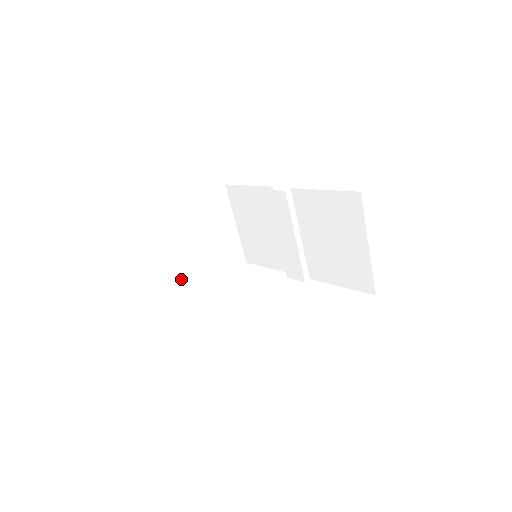
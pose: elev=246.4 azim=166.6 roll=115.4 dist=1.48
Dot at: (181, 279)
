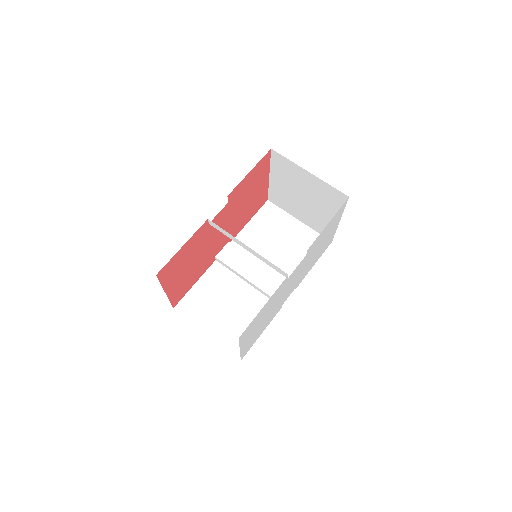
Dot at: occluded
